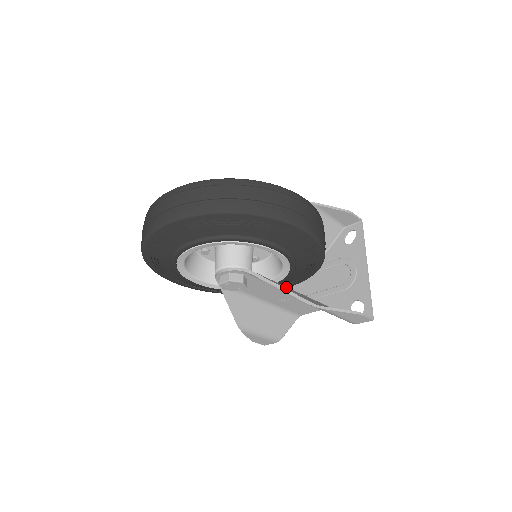
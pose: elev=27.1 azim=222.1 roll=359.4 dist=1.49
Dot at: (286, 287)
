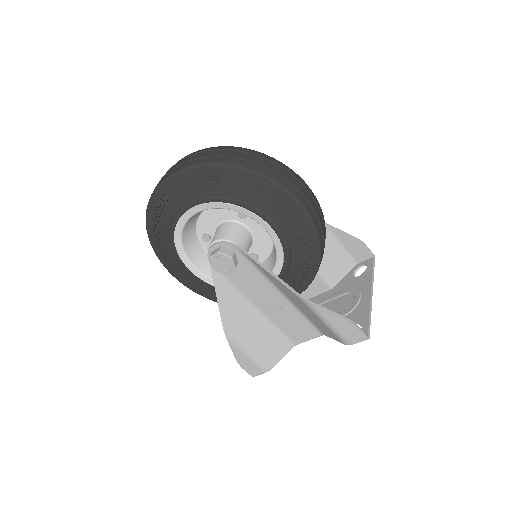
Dot at: occluded
